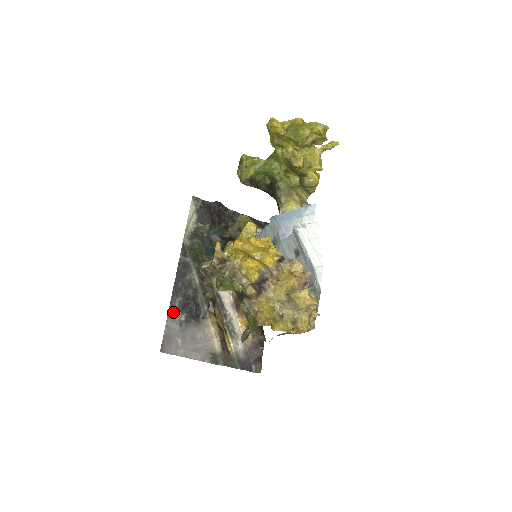
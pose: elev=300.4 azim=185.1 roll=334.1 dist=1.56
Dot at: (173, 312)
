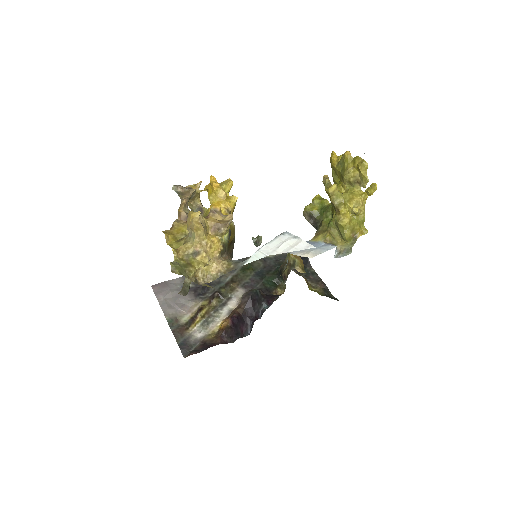
Dot at: occluded
